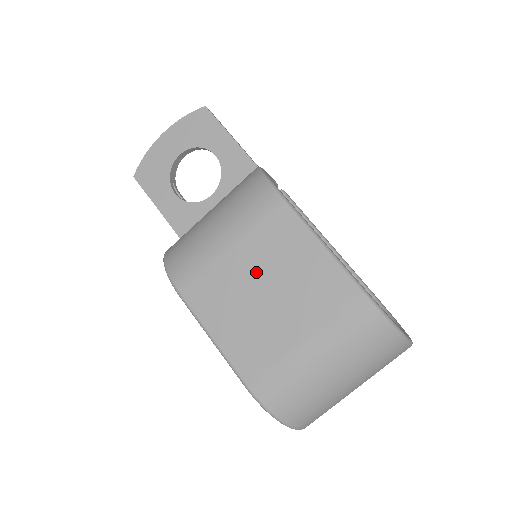
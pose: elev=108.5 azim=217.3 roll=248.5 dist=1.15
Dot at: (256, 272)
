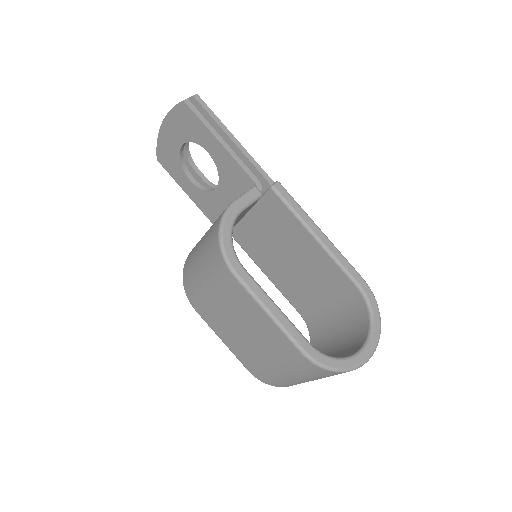
Dot at: (232, 315)
